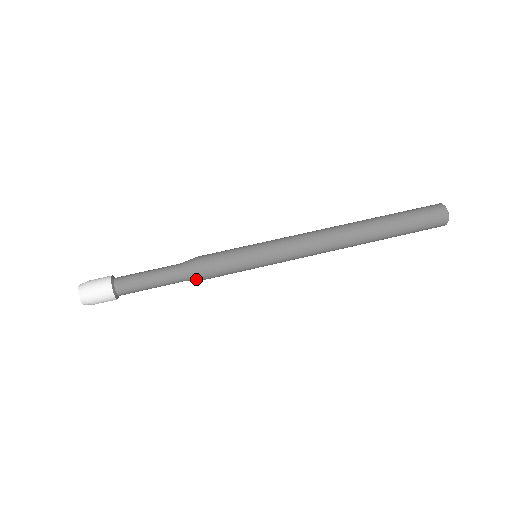
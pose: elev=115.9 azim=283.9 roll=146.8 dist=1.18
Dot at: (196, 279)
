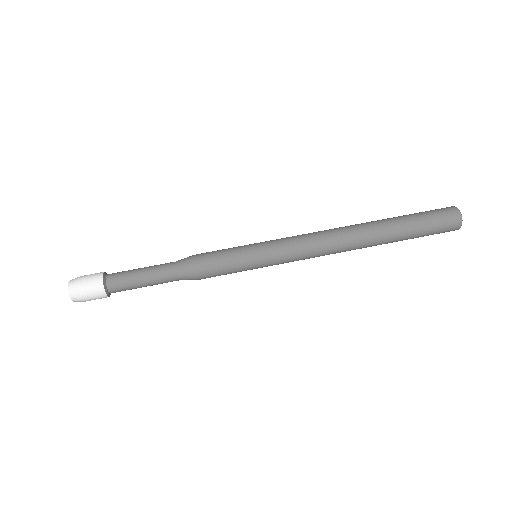
Dot at: (190, 272)
